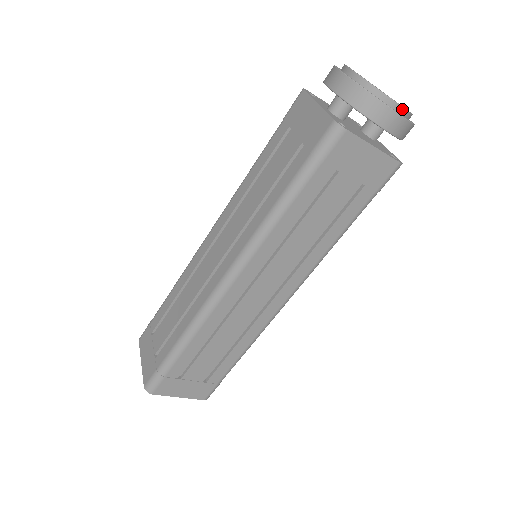
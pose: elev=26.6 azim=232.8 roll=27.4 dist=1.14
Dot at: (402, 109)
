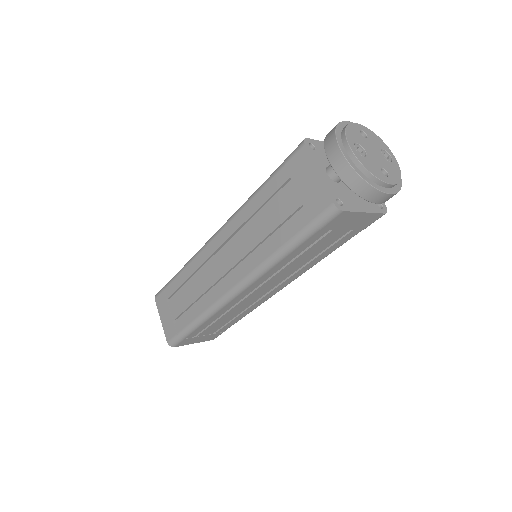
Dot at: (392, 185)
